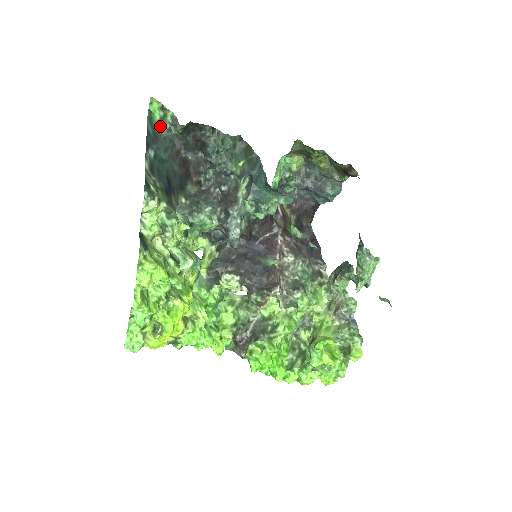
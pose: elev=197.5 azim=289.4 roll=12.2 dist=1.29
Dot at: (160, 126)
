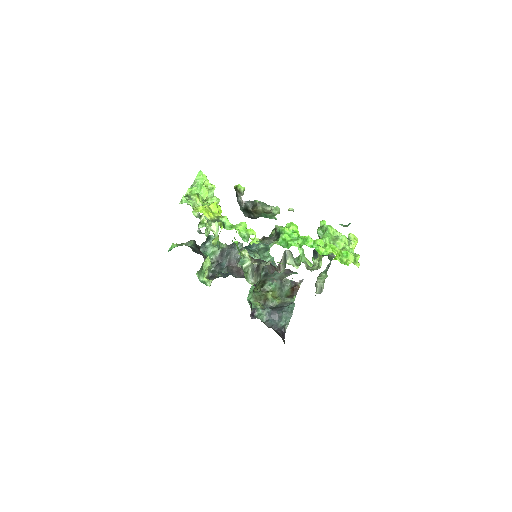
Dot at: occluded
